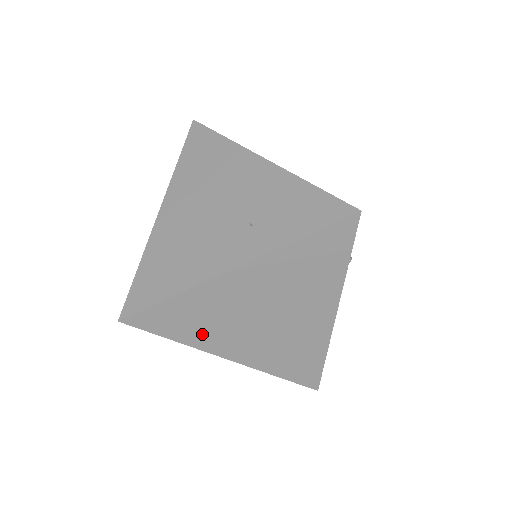
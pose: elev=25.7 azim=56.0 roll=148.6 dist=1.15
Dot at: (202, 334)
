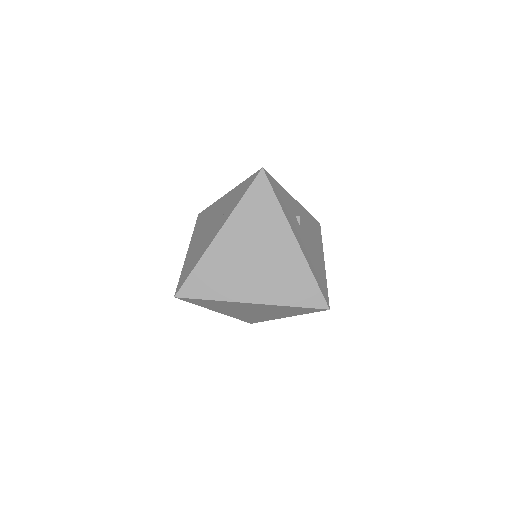
Dot at: (225, 288)
